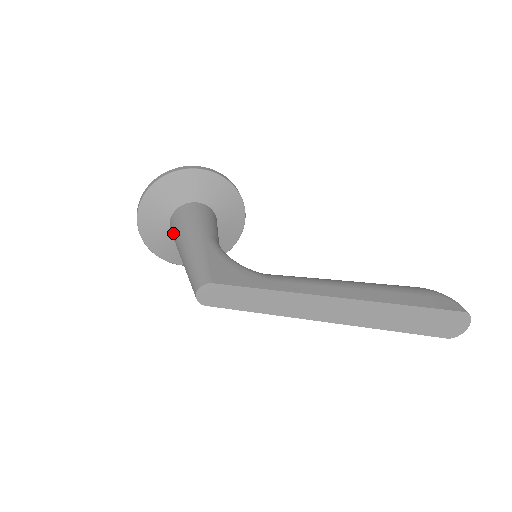
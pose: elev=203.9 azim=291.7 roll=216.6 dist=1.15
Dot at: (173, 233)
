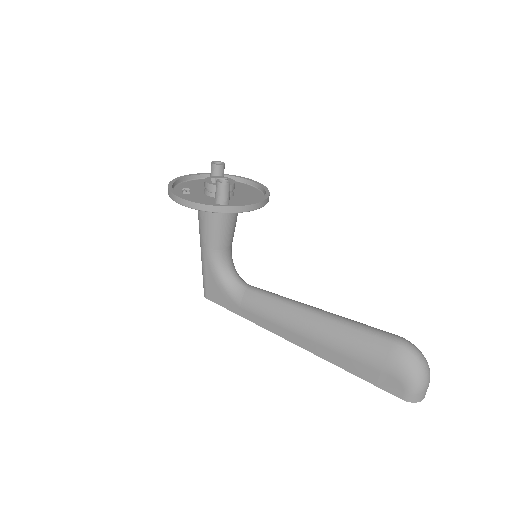
Dot at: occluded
